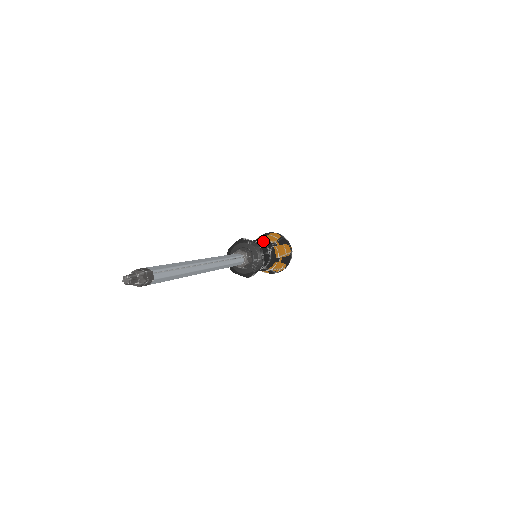
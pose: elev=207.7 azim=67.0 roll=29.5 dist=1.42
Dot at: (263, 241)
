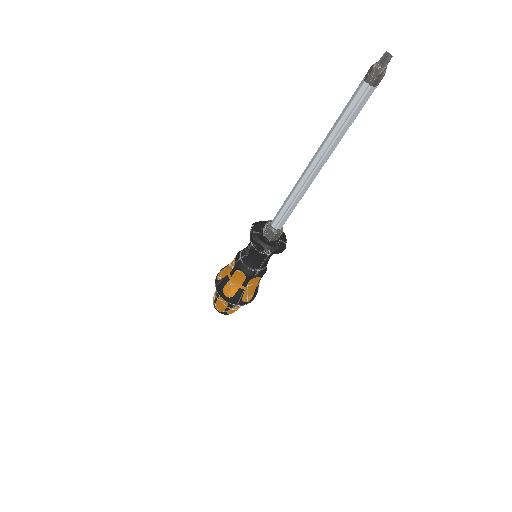
Dot at: occluded
